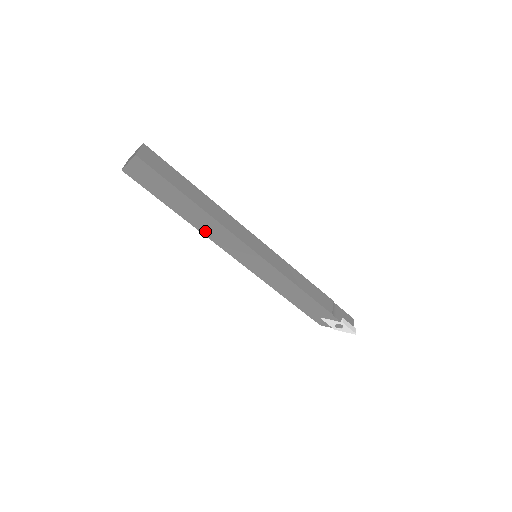
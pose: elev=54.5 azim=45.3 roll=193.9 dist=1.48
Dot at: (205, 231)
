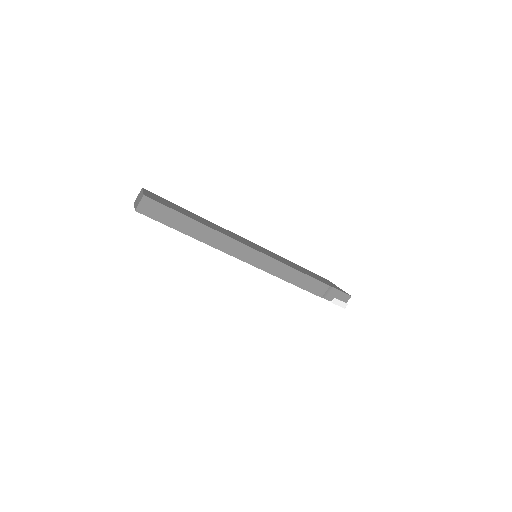
Dot at: occluded
